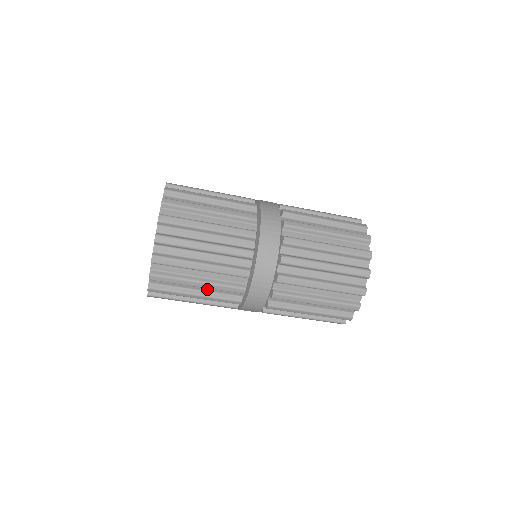
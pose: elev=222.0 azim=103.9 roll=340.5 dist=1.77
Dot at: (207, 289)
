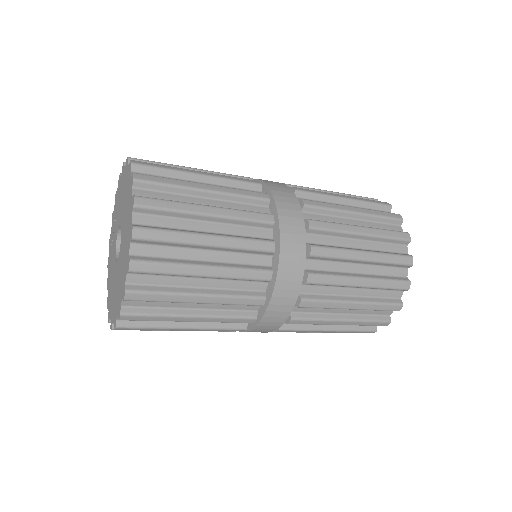
Dot at: occluded
